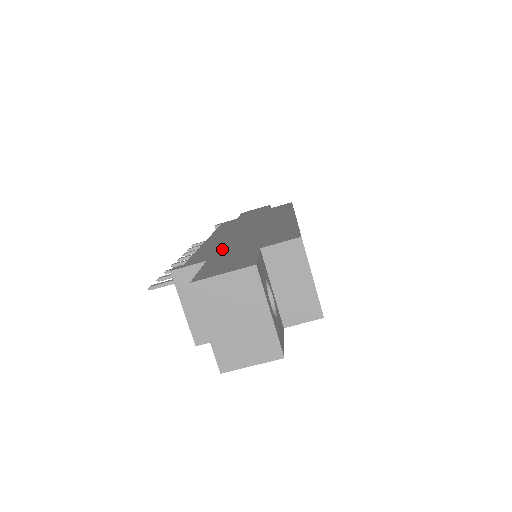
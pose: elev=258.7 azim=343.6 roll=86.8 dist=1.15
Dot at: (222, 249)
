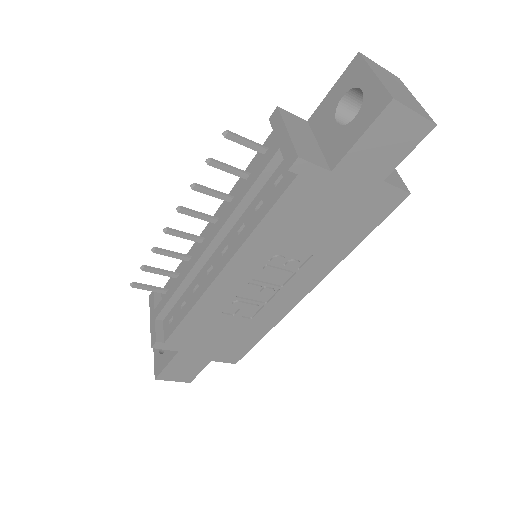
Dot at: occluded
